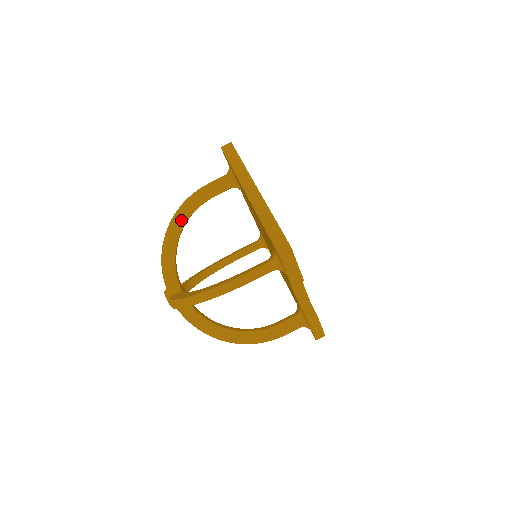
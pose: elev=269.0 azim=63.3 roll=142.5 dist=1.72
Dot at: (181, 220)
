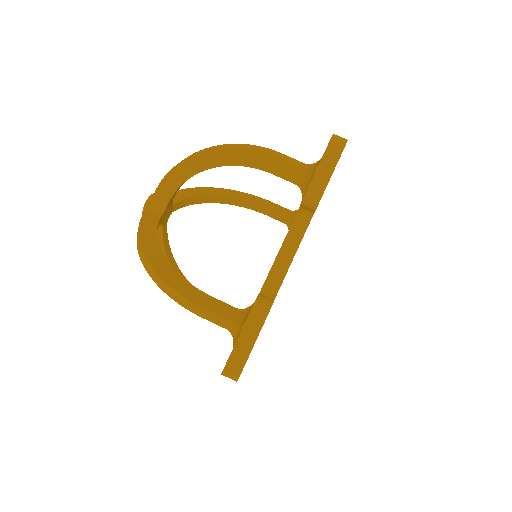
Dot at: (230, 194)
